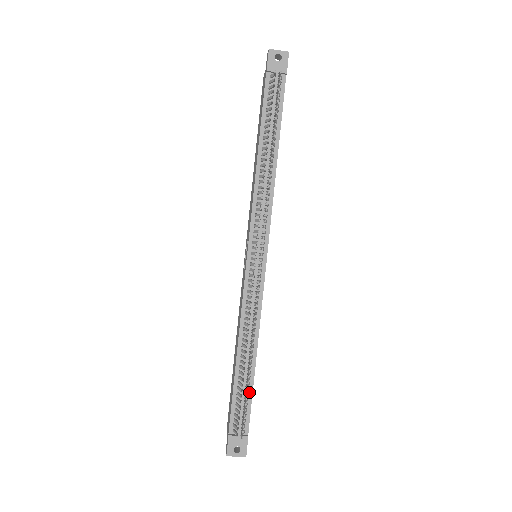
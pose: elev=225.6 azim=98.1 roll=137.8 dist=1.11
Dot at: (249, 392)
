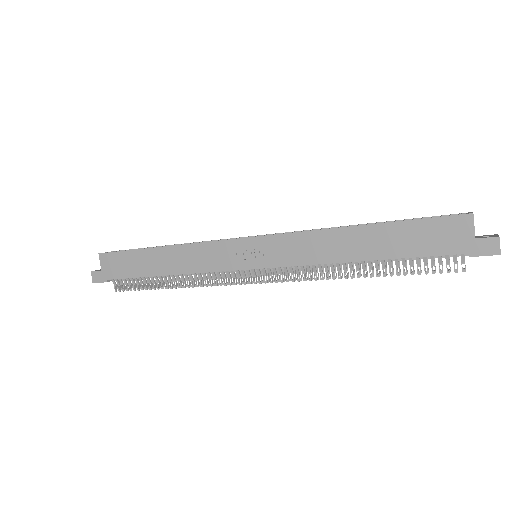
Dot at: occluded
